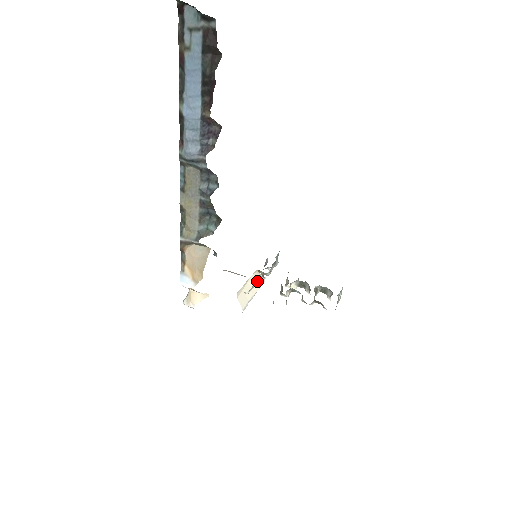
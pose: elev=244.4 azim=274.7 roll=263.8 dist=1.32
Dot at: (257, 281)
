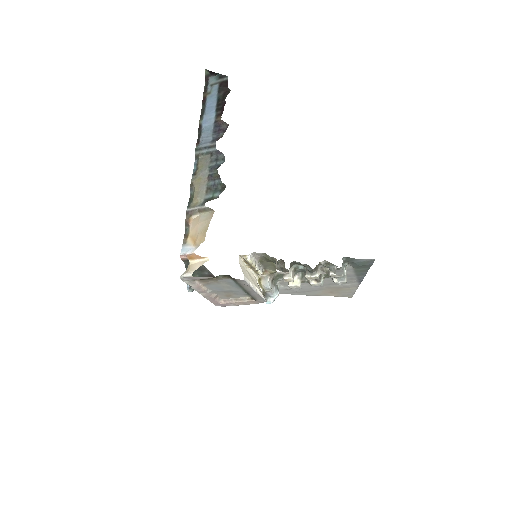
Dot at: (258, 286)
